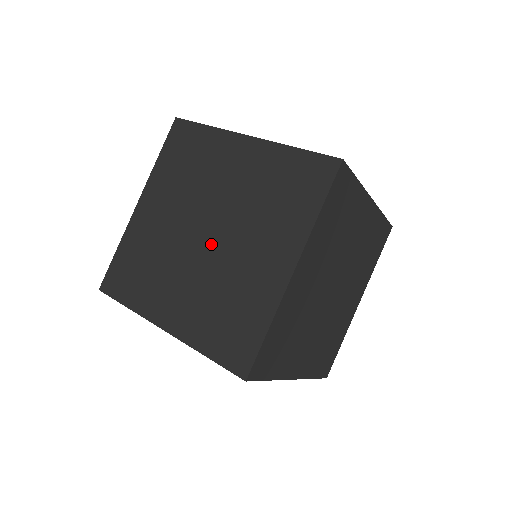
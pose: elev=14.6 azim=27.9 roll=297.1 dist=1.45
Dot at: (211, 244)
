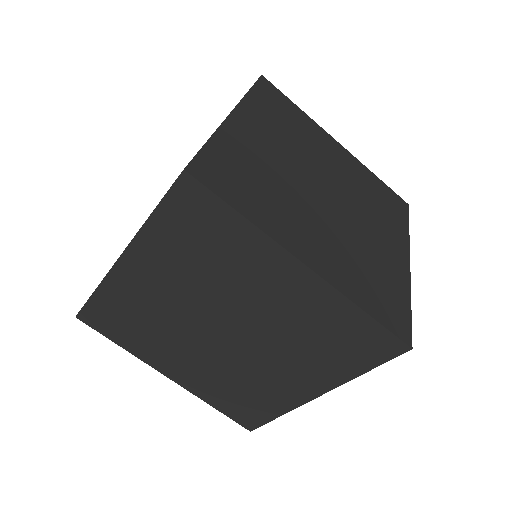
Dot at: occluded
